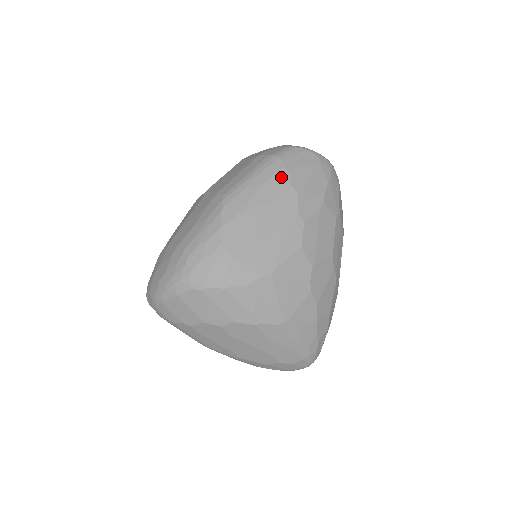
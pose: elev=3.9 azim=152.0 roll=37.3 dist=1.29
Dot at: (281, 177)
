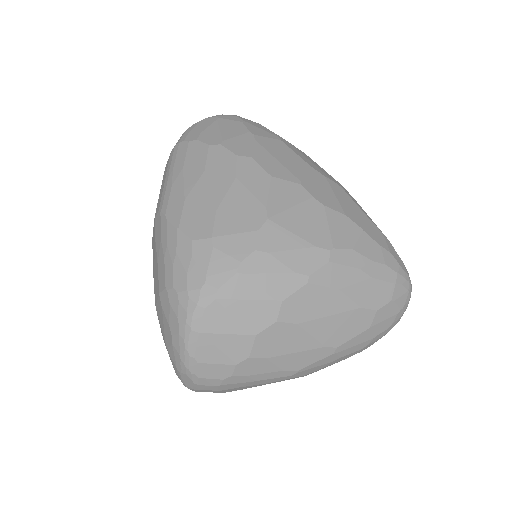
Dot at: (194, 149)
